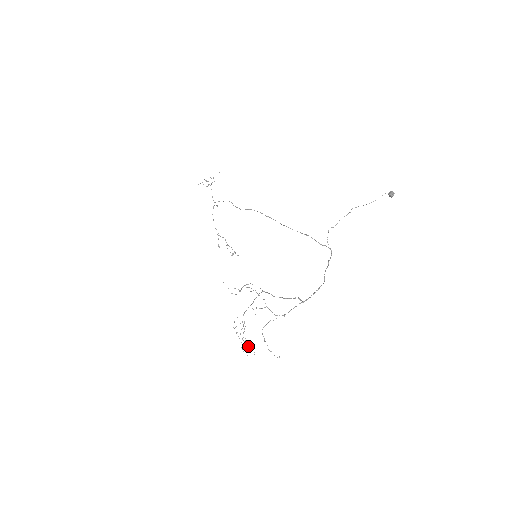
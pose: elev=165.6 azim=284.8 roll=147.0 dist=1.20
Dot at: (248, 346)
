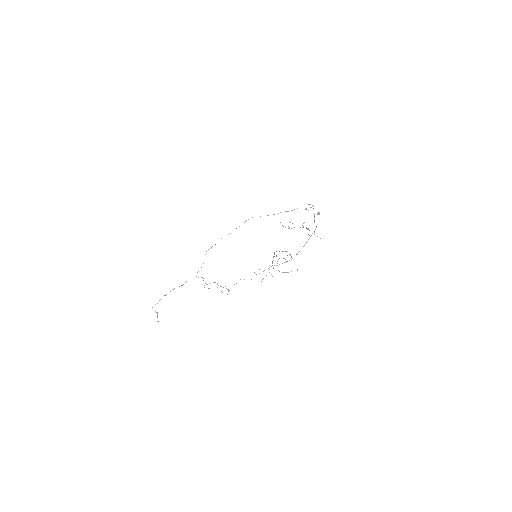
Dot at: occluded
